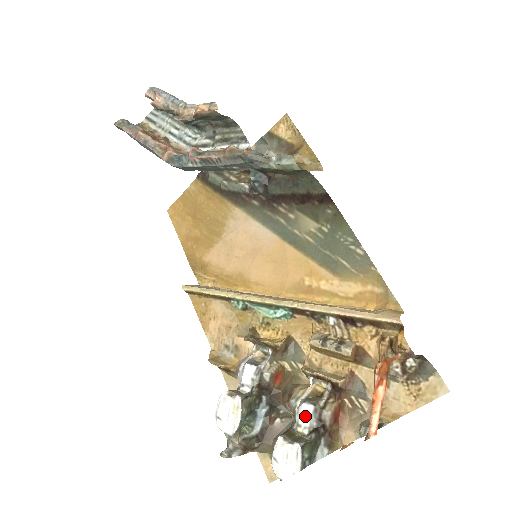
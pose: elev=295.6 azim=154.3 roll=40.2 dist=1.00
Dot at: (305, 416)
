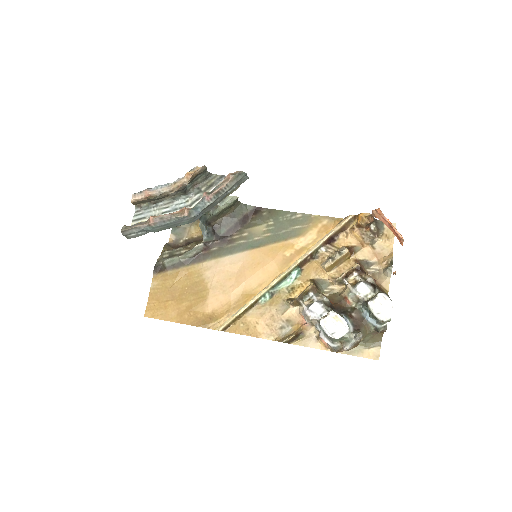
Dot at: (364, 289)
